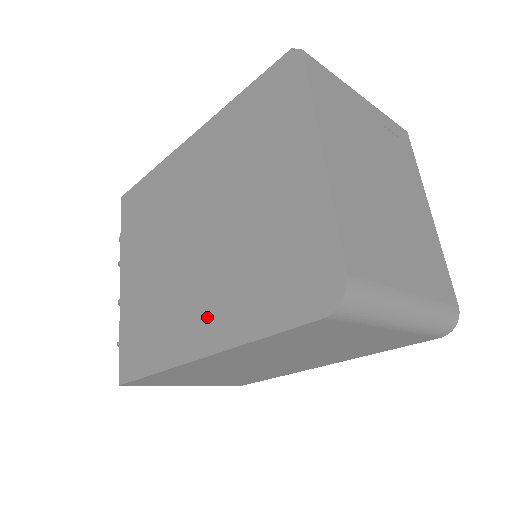
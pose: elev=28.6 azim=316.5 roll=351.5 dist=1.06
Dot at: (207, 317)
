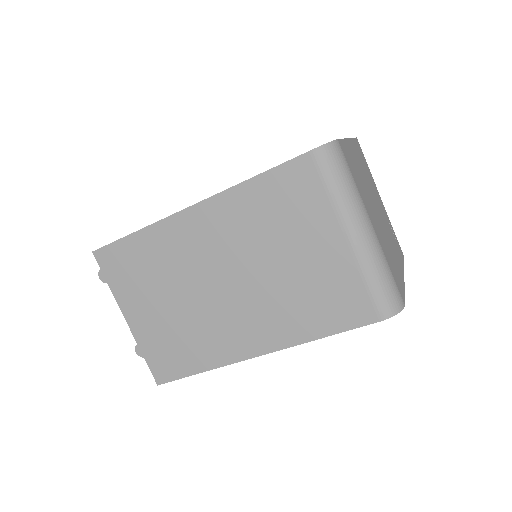
Dot at: occluded
